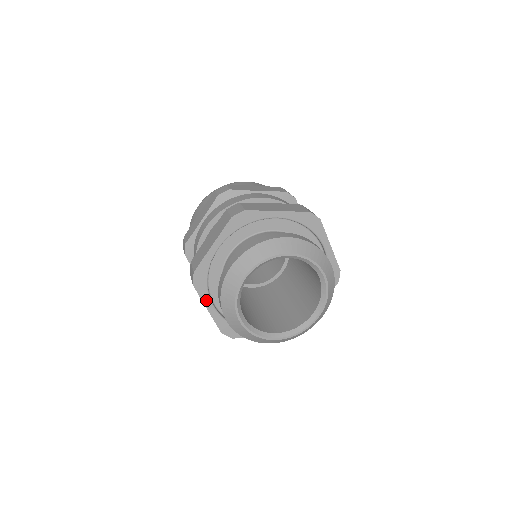
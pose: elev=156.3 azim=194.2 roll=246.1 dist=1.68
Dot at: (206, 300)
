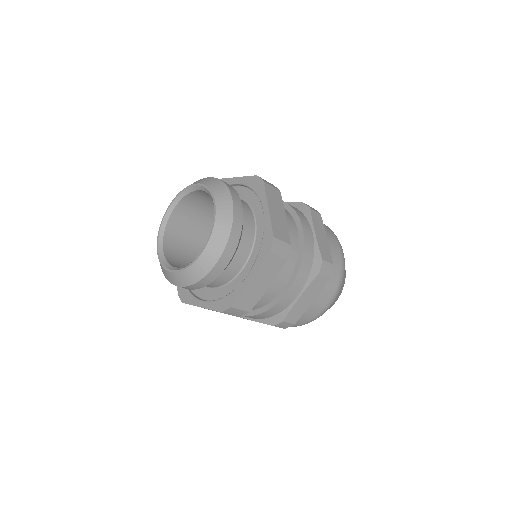
Dot at: (195, 302)
